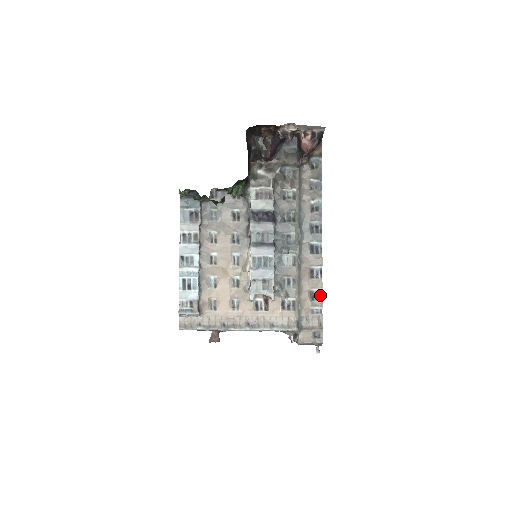
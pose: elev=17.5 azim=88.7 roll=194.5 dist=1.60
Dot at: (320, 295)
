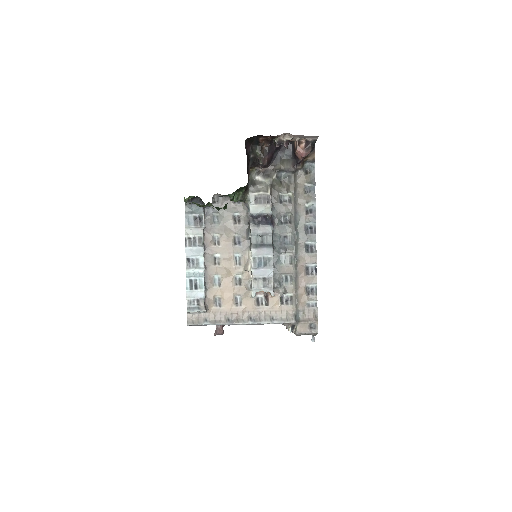
Dot at: (315, 290)
